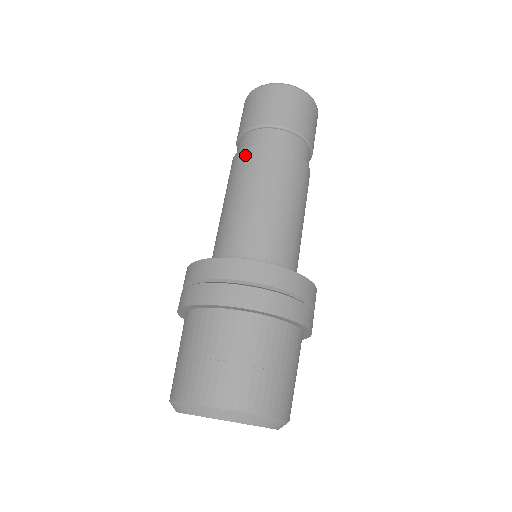
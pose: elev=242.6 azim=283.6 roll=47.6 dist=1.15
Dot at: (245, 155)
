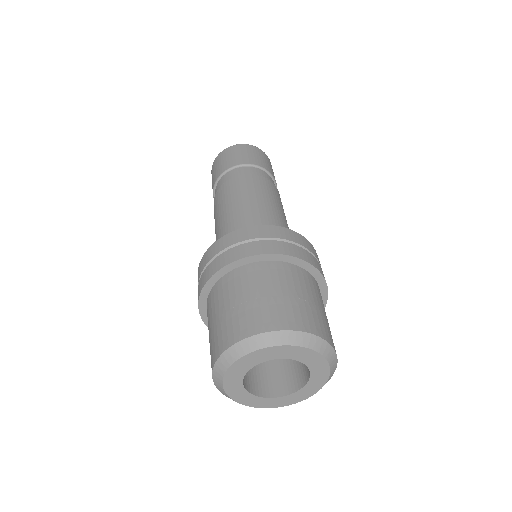
Dot at: (237, 180)
